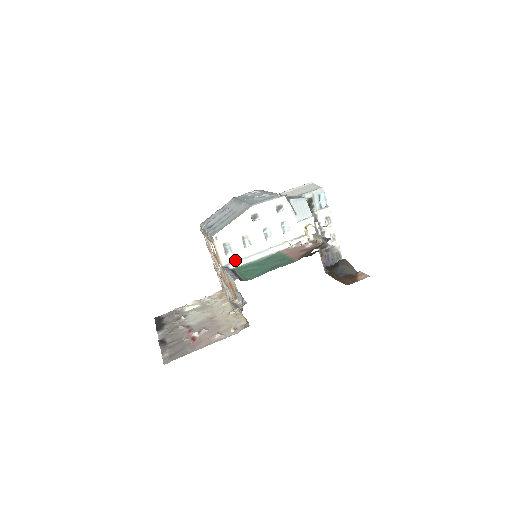
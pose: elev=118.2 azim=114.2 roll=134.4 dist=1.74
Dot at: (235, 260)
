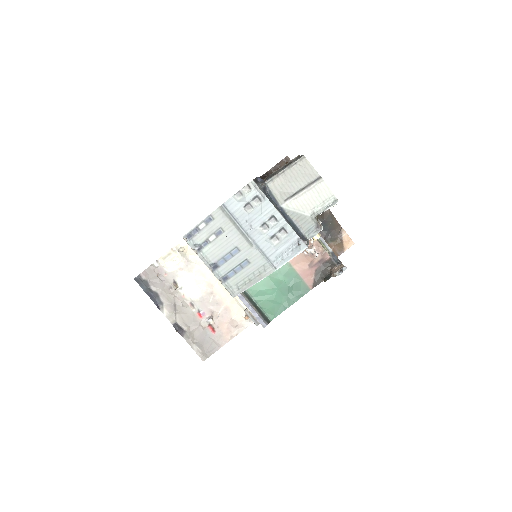
Dot at: occluded
